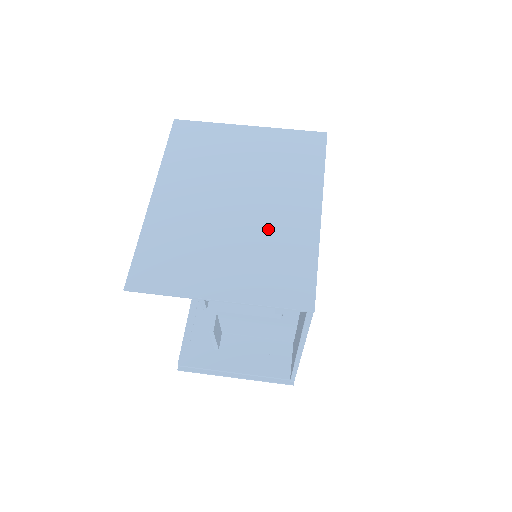
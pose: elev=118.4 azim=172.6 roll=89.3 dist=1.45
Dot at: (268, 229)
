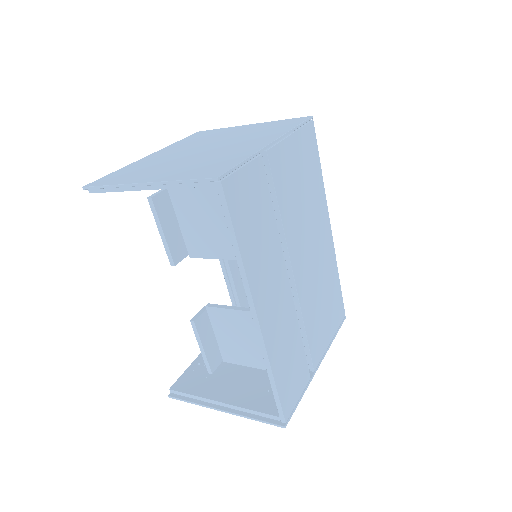
Dot at: (219, 153)
